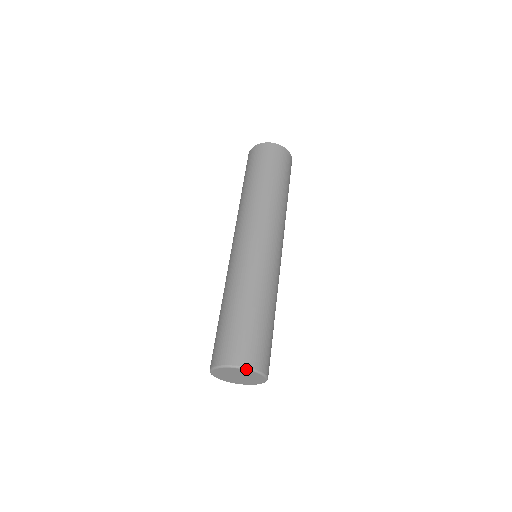
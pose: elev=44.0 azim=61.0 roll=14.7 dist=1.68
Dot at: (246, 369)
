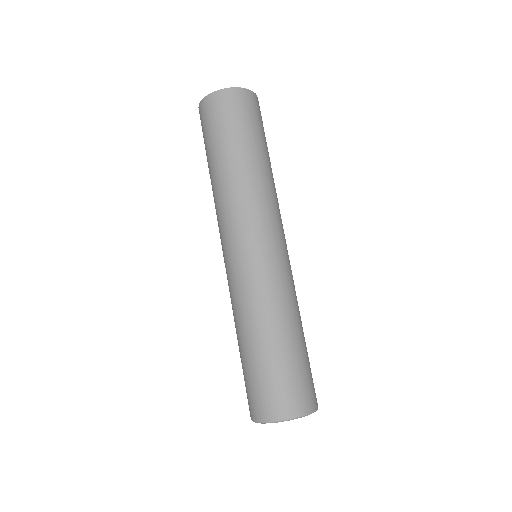
Dot at: (275, 422)
